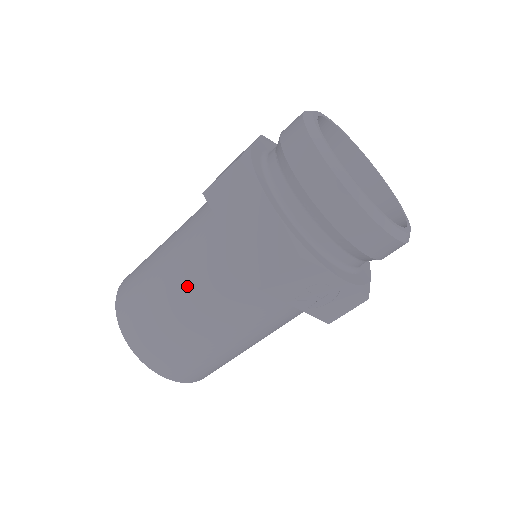
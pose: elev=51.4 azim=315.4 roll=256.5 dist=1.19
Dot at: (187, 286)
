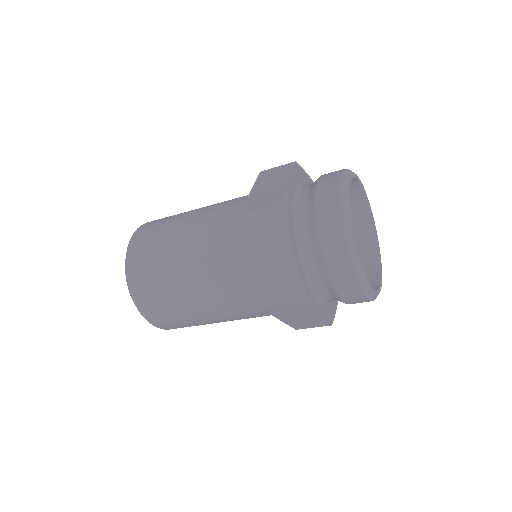
Dot at: (199, 275)
